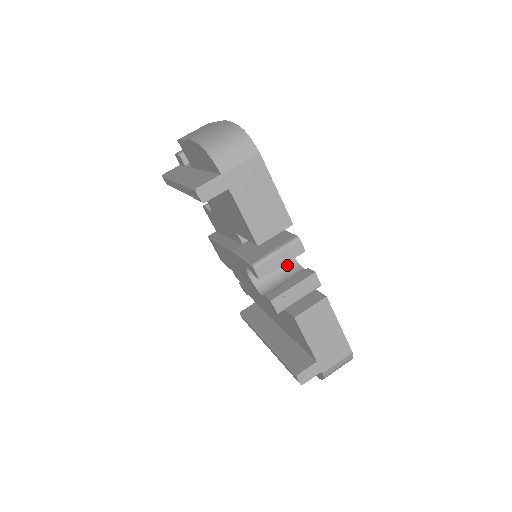
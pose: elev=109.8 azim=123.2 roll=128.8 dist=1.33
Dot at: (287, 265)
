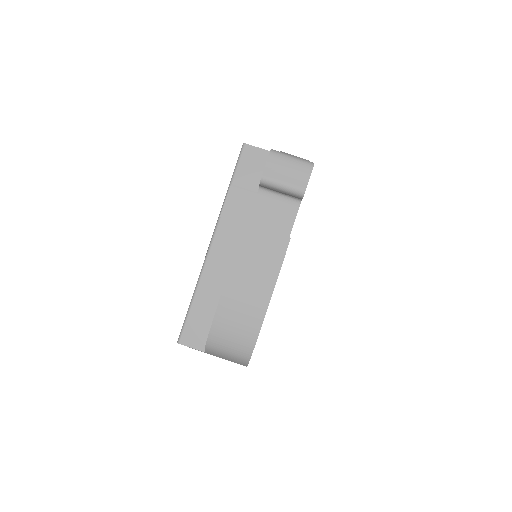
Dot at: occluded
